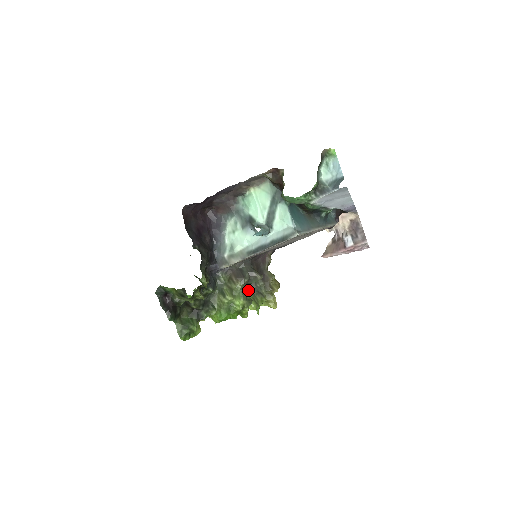
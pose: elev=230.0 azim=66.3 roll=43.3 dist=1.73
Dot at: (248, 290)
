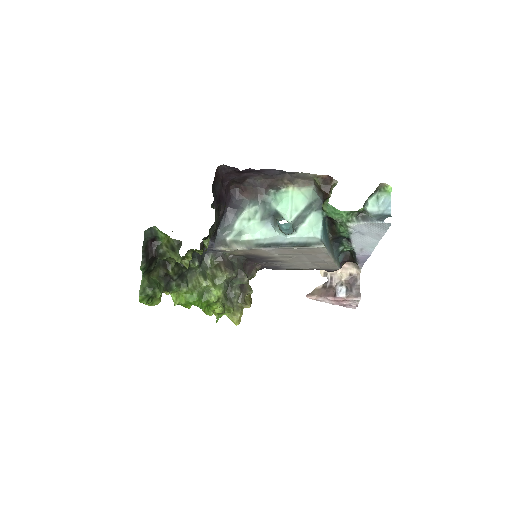
Dot at: occluded
